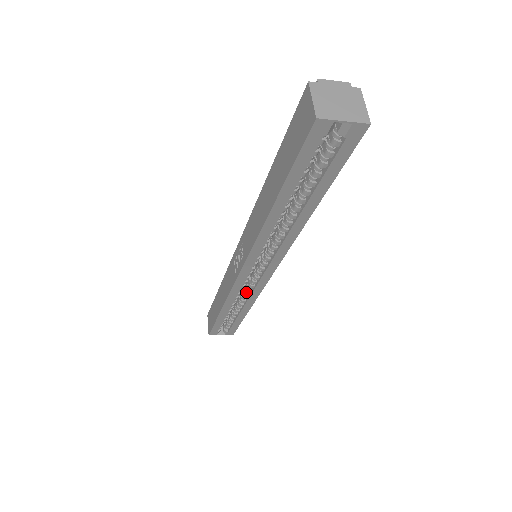
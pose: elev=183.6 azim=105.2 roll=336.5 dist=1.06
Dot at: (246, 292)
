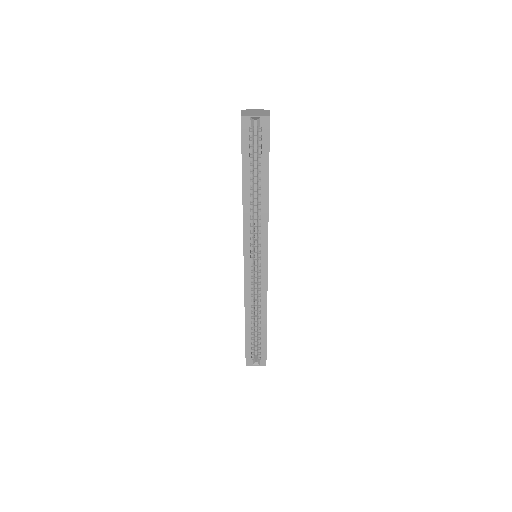
Dot at: (258, 296)
